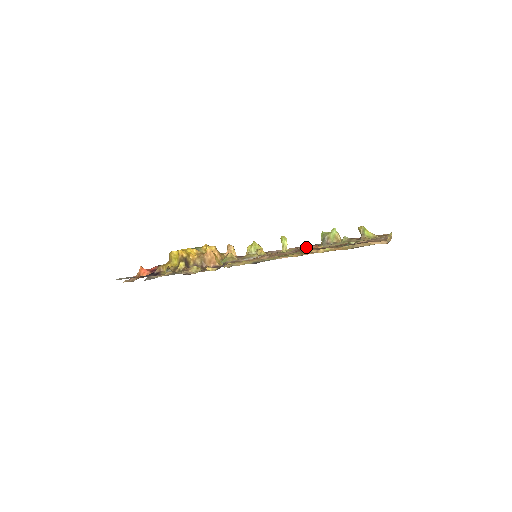
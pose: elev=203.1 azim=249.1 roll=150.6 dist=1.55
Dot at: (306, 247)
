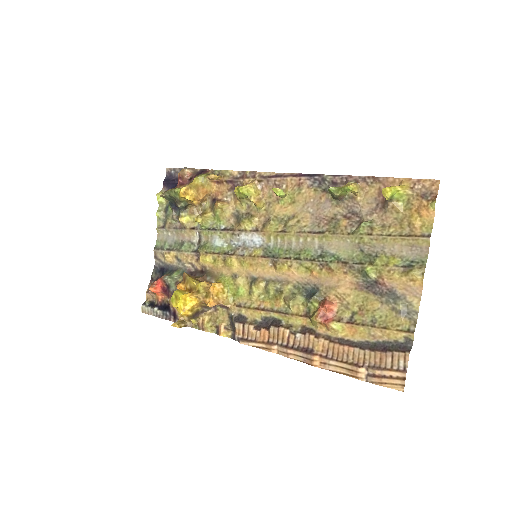
Dot at: (314, 361)
